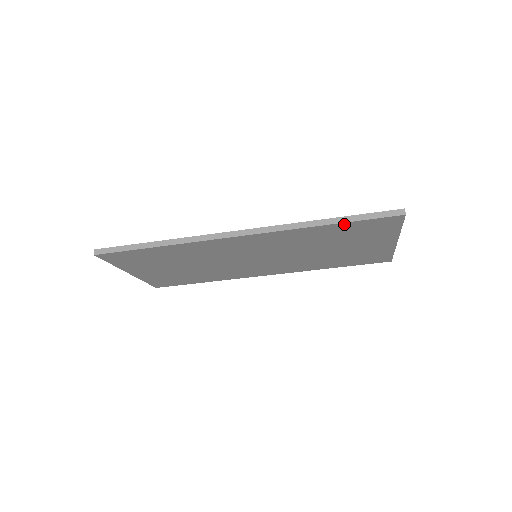
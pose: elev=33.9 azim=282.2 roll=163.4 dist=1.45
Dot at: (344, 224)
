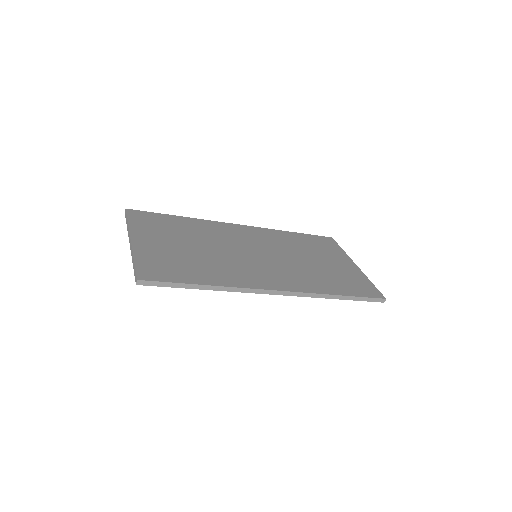
Dot at: (347, 298)
